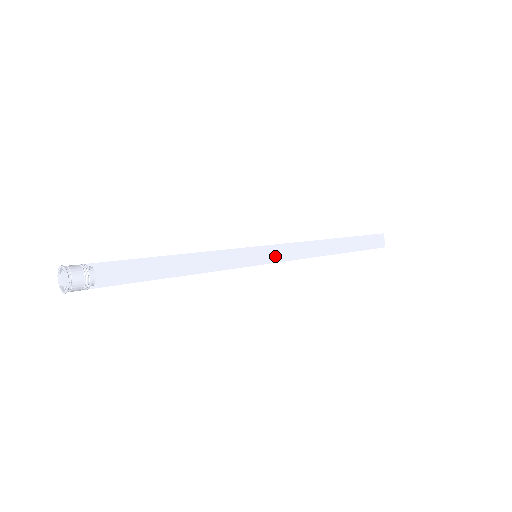
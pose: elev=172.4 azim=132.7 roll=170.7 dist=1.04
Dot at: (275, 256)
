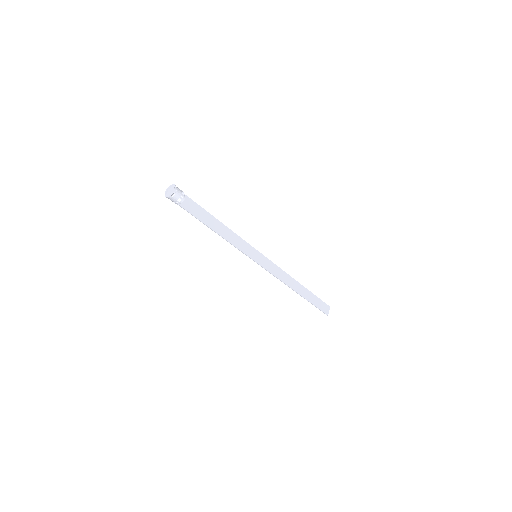
Dot at: (265, 265)
